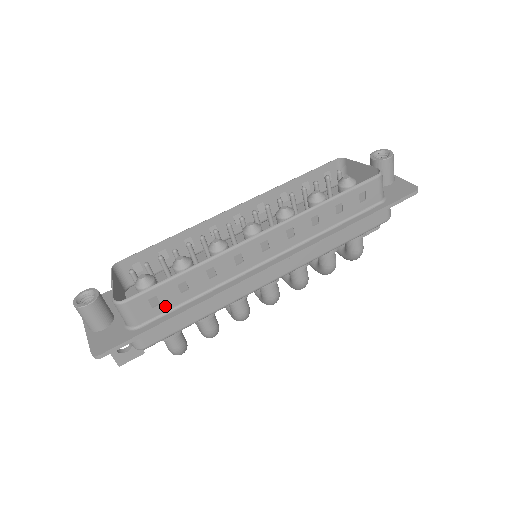
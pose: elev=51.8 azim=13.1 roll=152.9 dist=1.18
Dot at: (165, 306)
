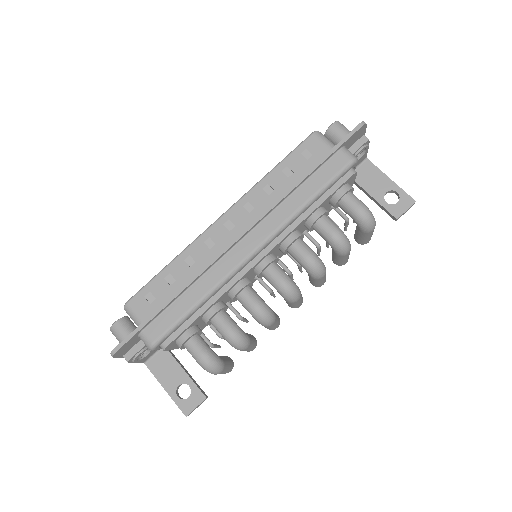
Dot at: (160, 300)
